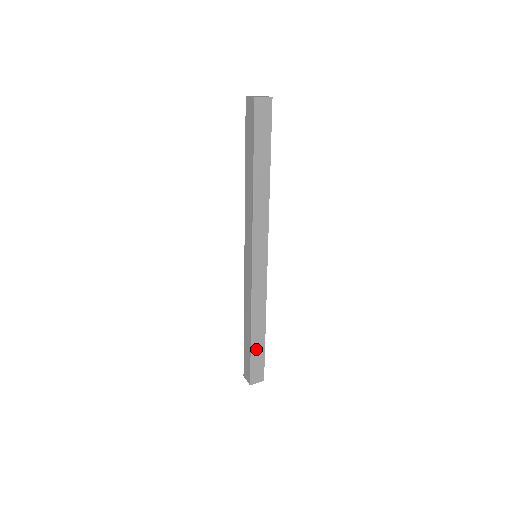
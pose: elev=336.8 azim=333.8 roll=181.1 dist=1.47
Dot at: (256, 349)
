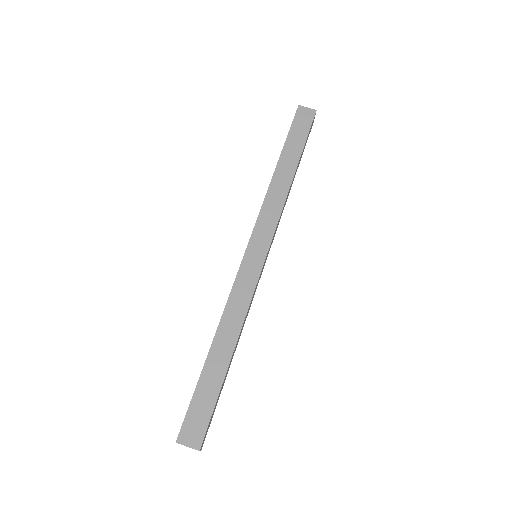
Dot at: (208, 380)
